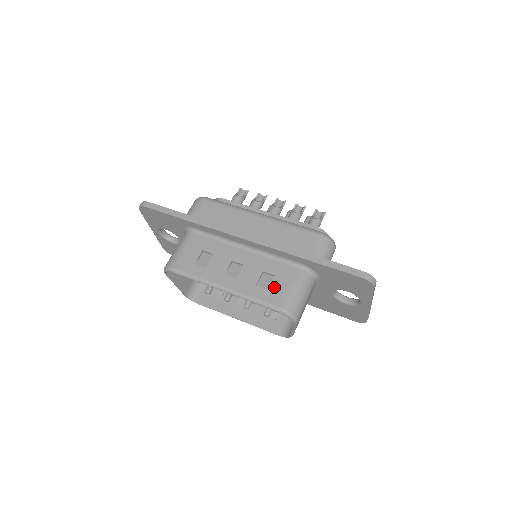
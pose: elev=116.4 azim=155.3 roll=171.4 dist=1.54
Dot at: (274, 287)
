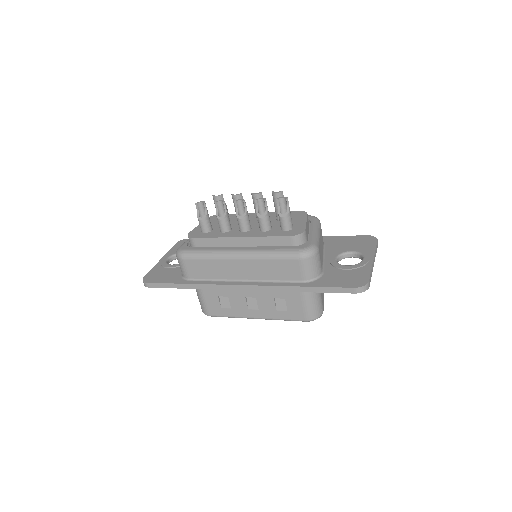
Dot at: (290, 308)
